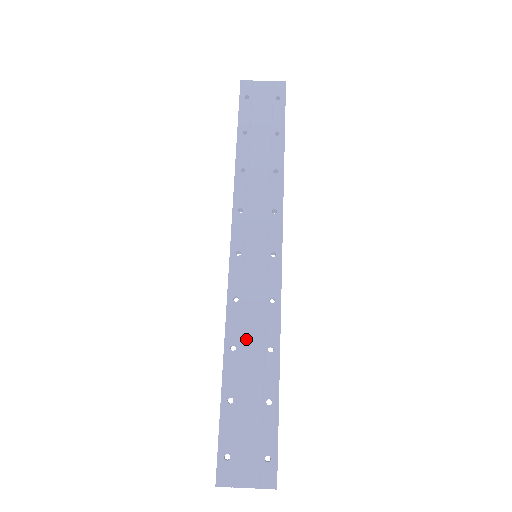
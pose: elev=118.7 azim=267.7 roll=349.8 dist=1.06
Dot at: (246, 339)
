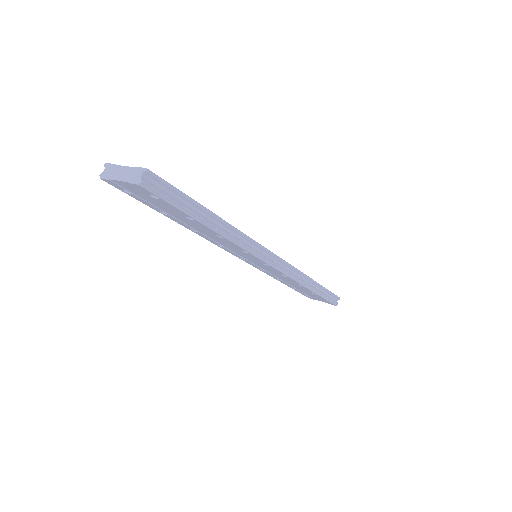
Dot at: occluded
